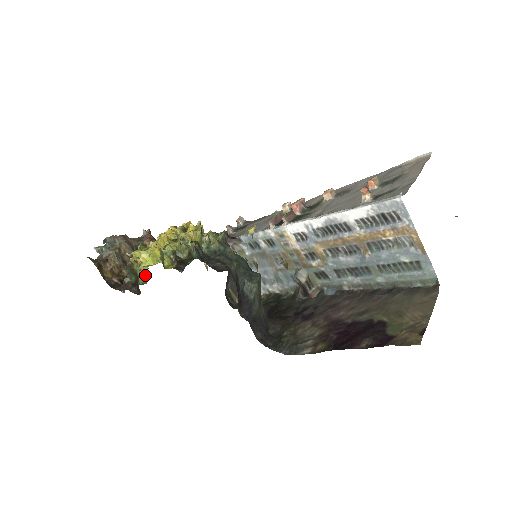
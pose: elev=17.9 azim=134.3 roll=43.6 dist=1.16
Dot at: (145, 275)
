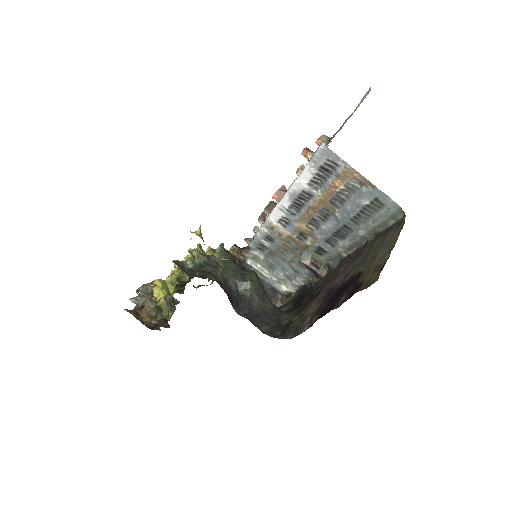
Dot at: (166, 308)
